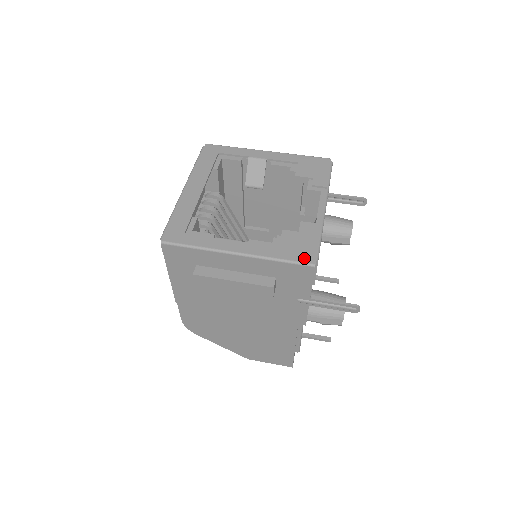
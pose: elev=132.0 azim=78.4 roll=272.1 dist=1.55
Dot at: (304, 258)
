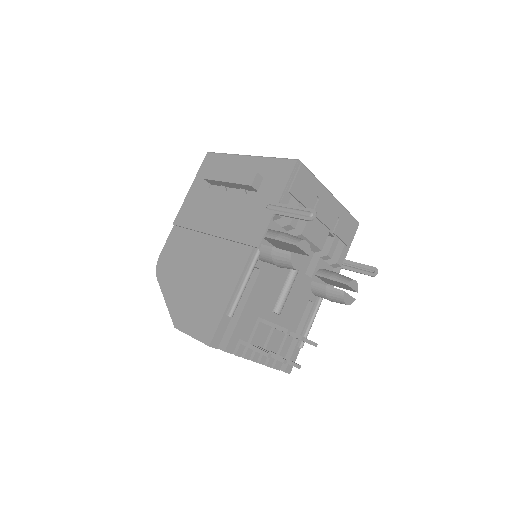
Dot at: occluded
